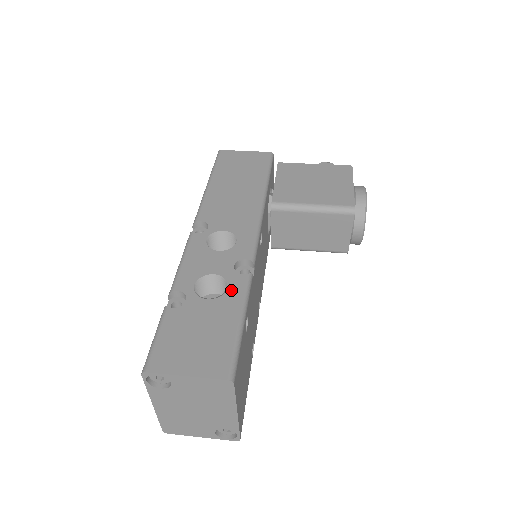
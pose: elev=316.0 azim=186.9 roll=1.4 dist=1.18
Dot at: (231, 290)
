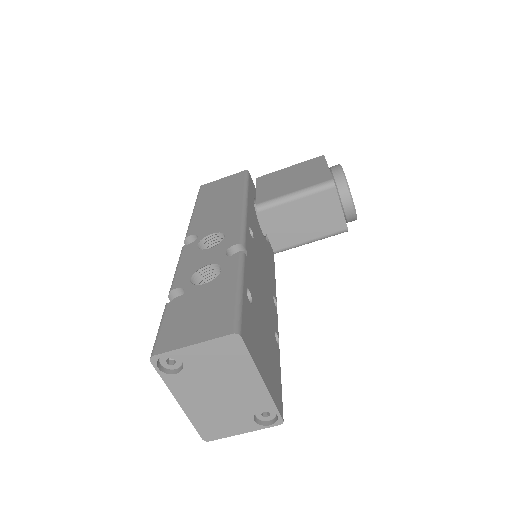
Dot at: (225, 270)
